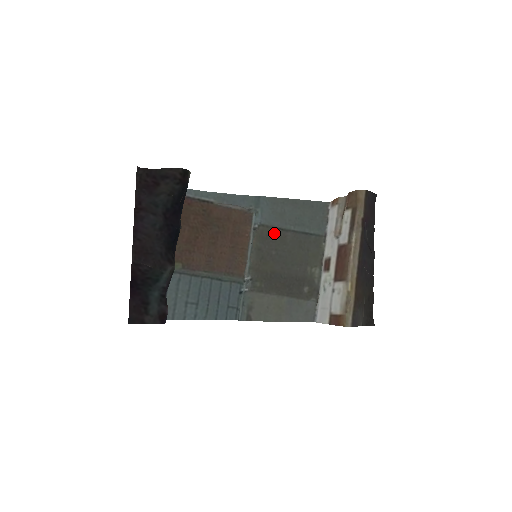
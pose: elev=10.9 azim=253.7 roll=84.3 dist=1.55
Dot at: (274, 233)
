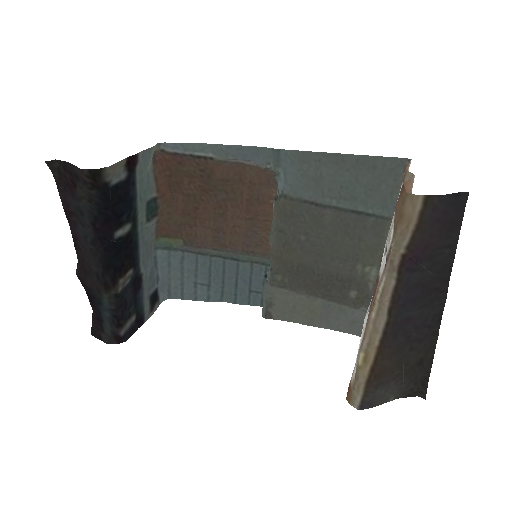
Dot at: (303, 209)
